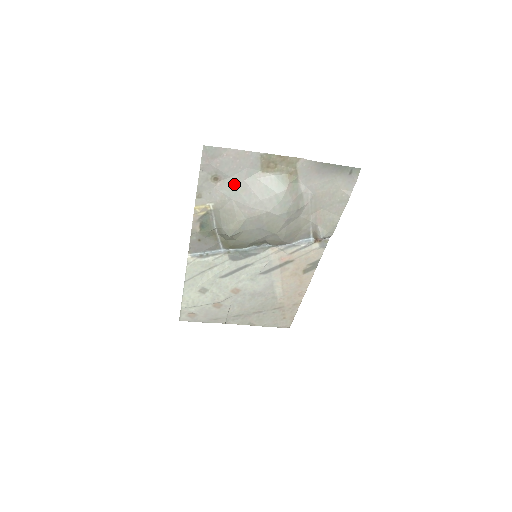
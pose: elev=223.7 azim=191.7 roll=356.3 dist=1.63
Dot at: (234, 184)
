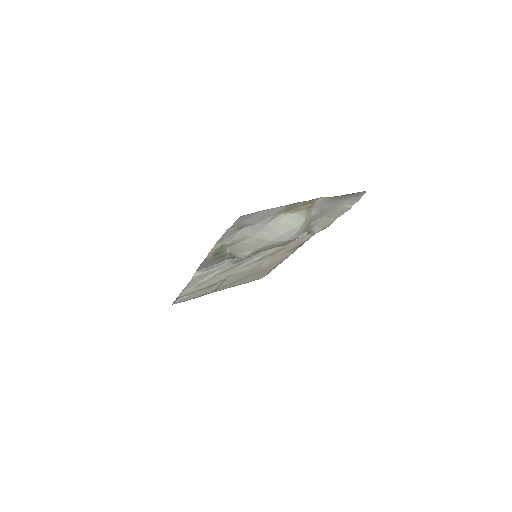
Dot at: (257, 228)
